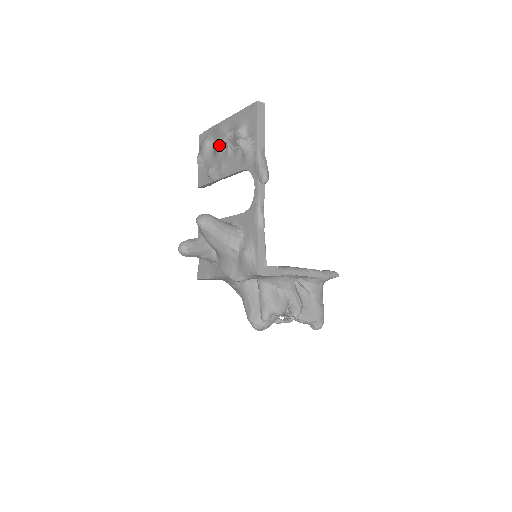
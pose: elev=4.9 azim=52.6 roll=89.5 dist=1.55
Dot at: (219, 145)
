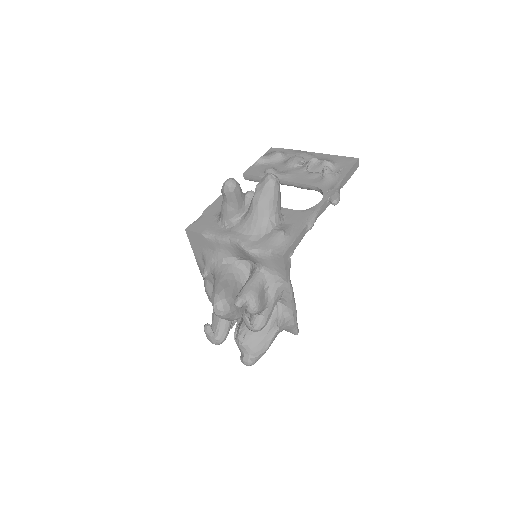
Dot at: (301, 159)
